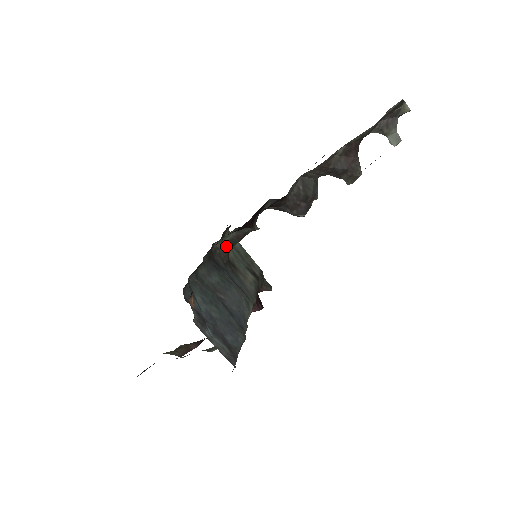
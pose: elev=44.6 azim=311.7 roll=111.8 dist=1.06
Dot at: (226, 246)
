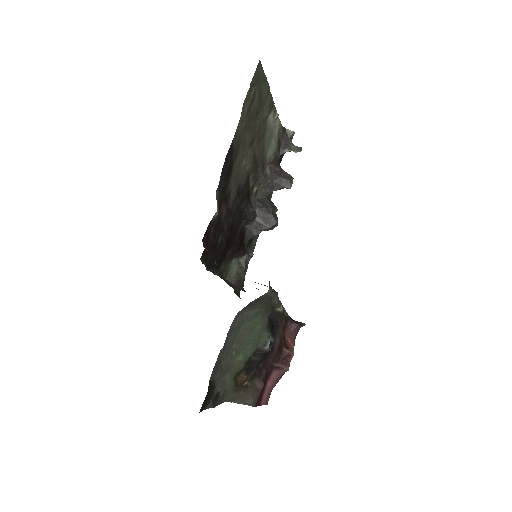
Dot at: (237, 281)
